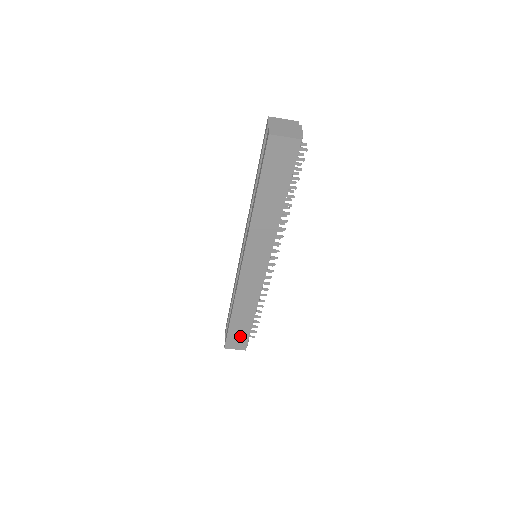
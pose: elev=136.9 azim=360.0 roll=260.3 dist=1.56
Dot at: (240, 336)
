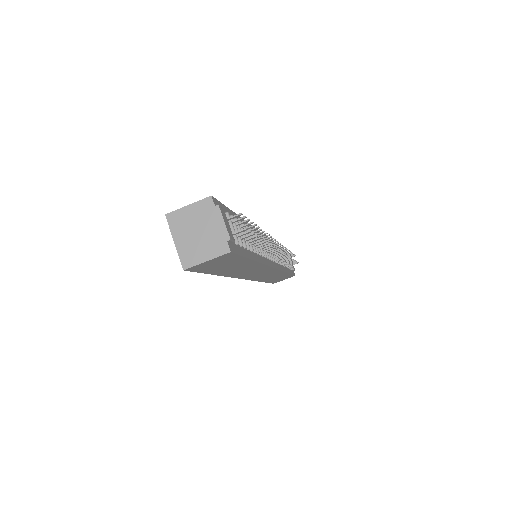
Dot at: (283, 278)
